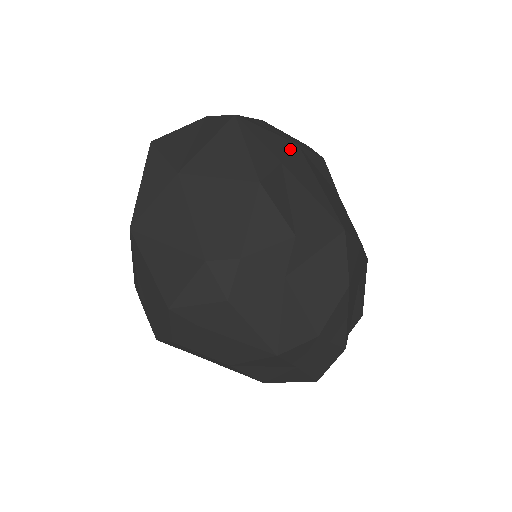
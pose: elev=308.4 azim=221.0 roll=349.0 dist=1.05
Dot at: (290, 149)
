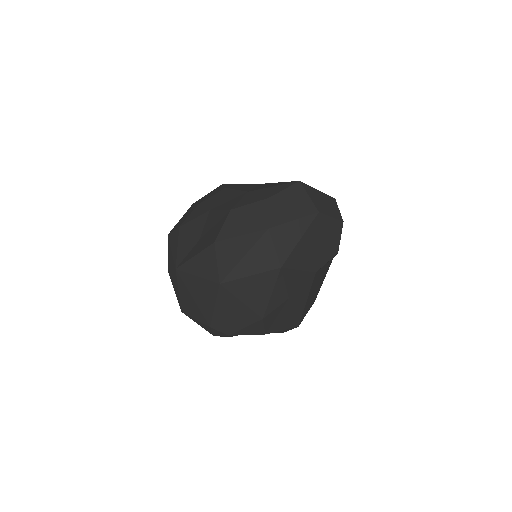
Dot at: (305, 281)
